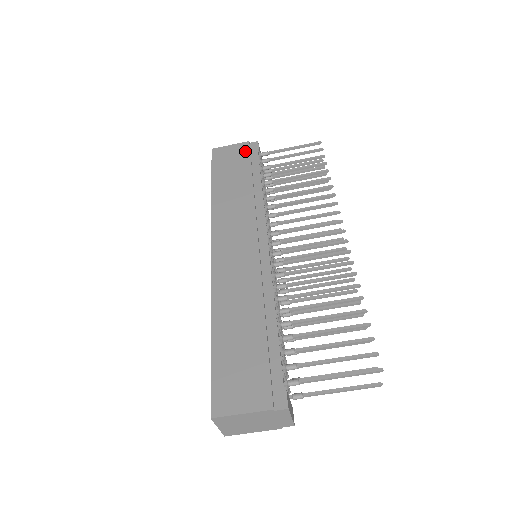
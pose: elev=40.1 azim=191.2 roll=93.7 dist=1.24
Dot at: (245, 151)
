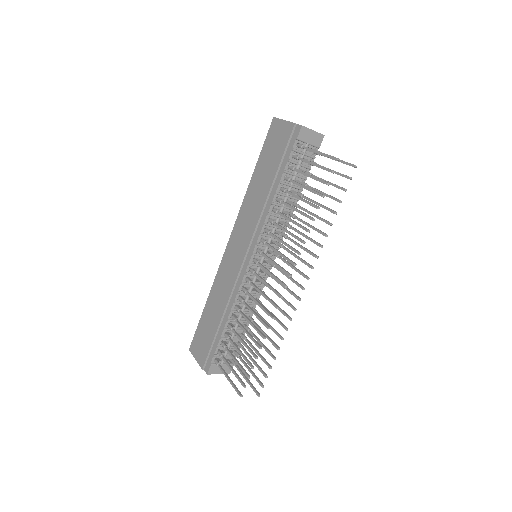
Dot at: (286, 138)
